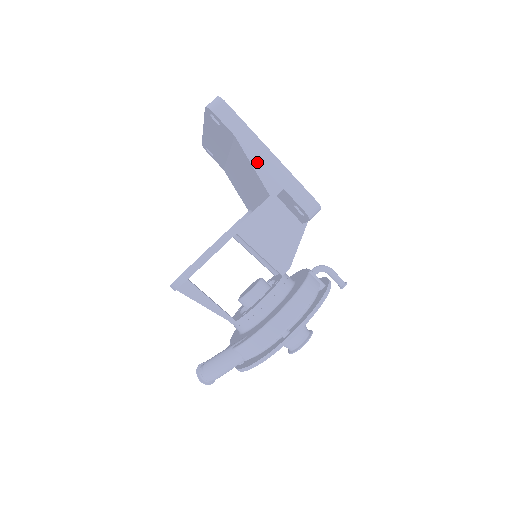
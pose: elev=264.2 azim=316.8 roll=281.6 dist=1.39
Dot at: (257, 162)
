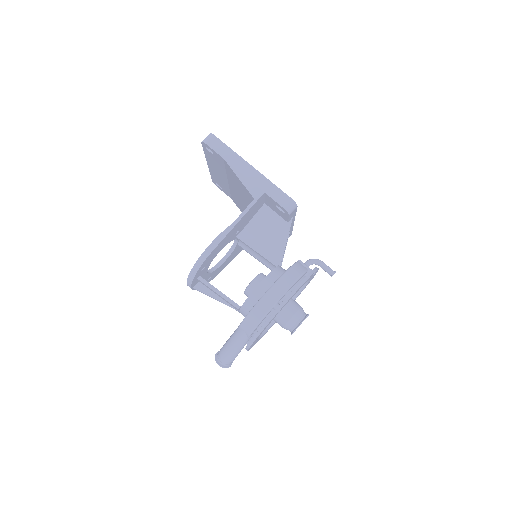
Dot at: (242, 175)
